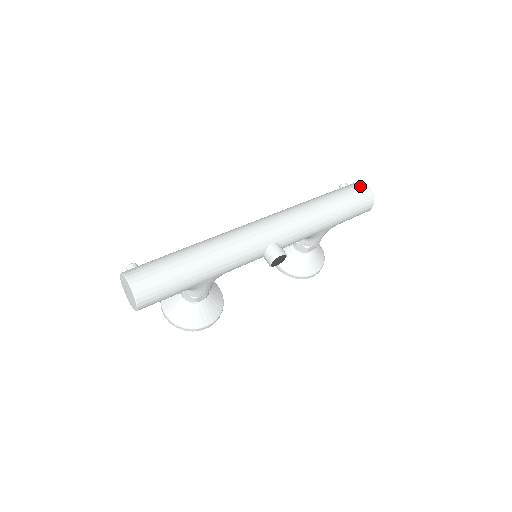
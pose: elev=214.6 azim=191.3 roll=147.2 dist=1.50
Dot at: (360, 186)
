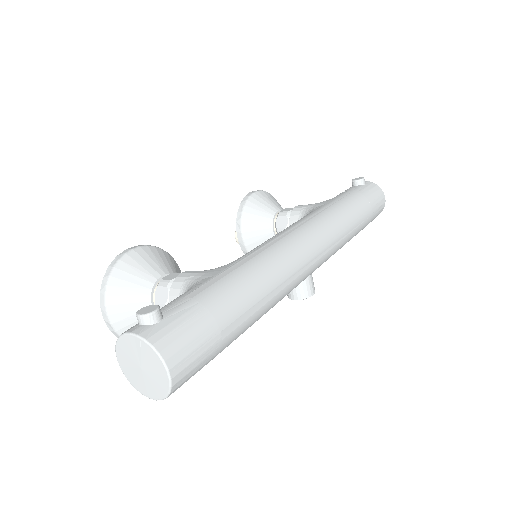
Dot at: (381, 196)
